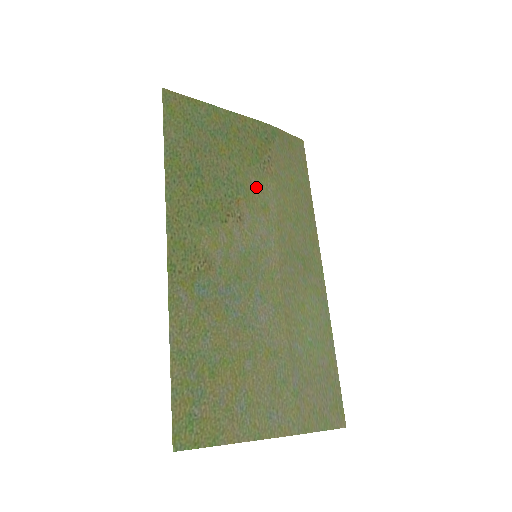
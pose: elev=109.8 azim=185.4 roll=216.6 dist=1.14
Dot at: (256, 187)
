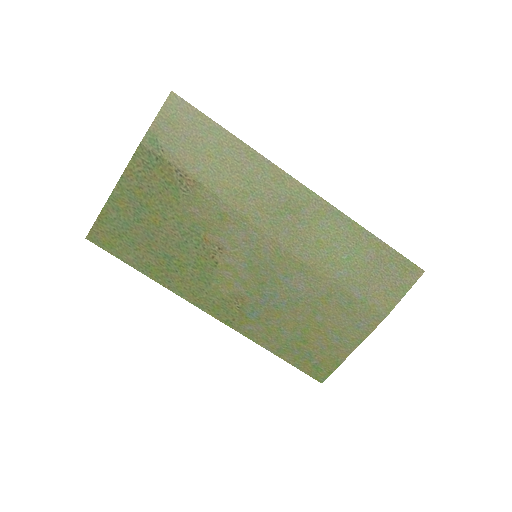
Dot at: (201, 211)
